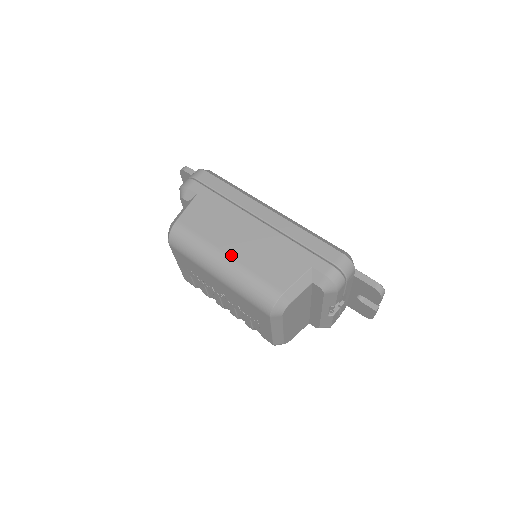
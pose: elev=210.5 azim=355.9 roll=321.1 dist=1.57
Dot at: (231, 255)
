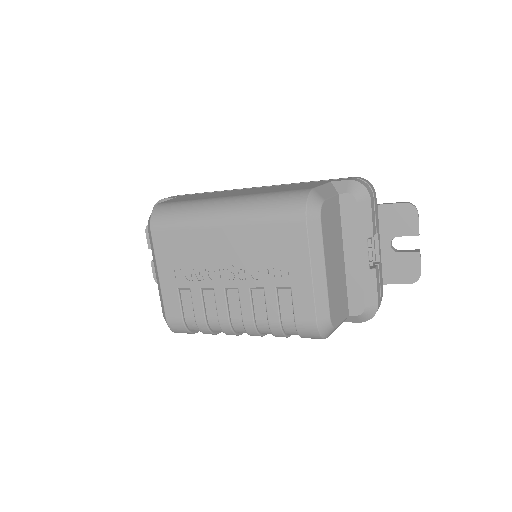
Dot at: (235, 195)
